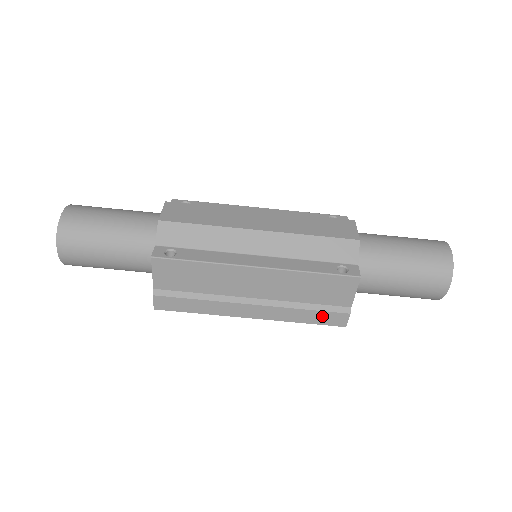
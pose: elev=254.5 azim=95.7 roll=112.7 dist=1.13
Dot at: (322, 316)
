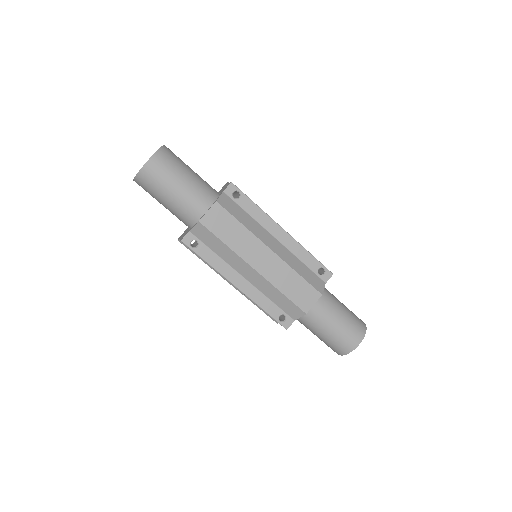
Dot at: occluded
